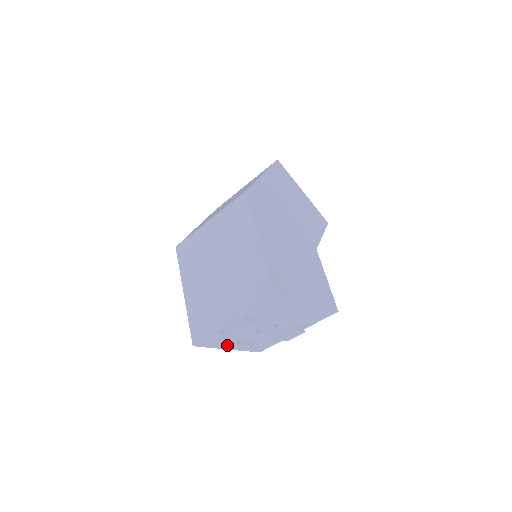
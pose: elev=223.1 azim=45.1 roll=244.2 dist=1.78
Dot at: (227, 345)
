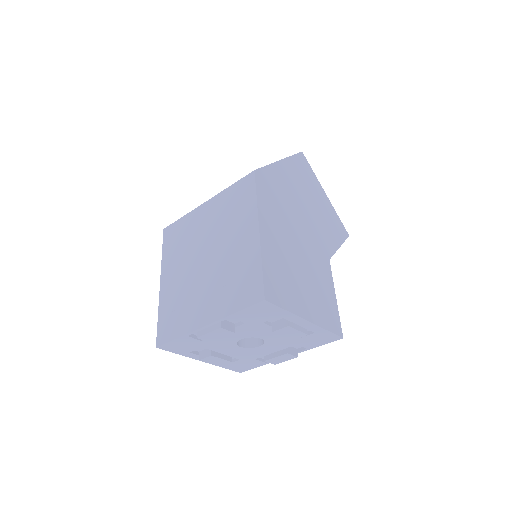
Dot at: (200, 355)
